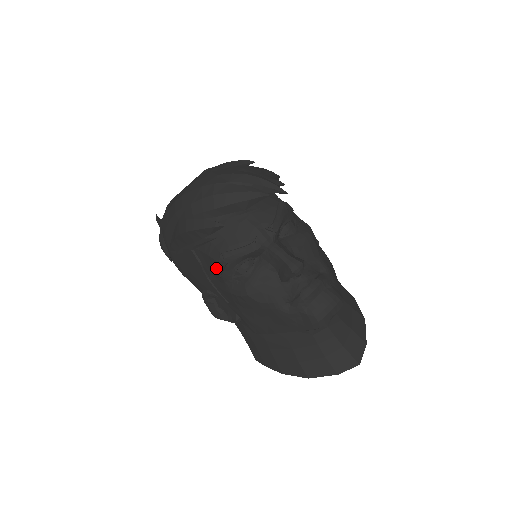
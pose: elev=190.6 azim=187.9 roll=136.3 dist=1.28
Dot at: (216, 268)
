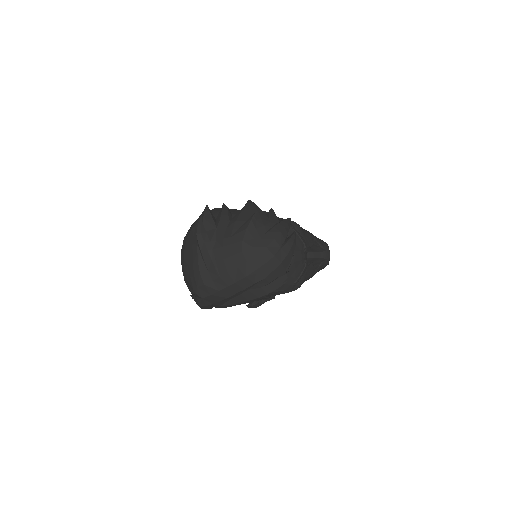
Dot at: occluded
